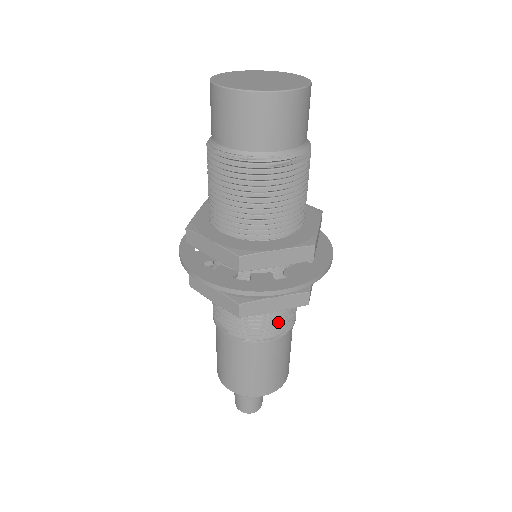
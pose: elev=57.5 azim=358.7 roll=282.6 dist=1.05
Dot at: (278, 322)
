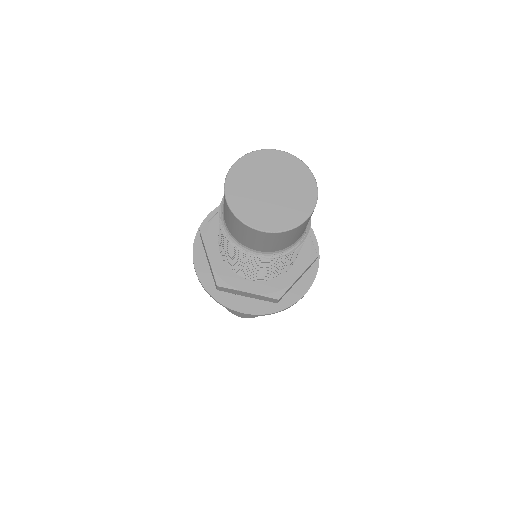
Dot at: occluded
